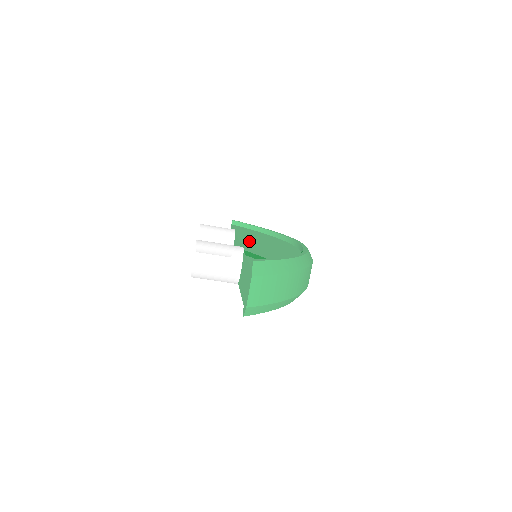
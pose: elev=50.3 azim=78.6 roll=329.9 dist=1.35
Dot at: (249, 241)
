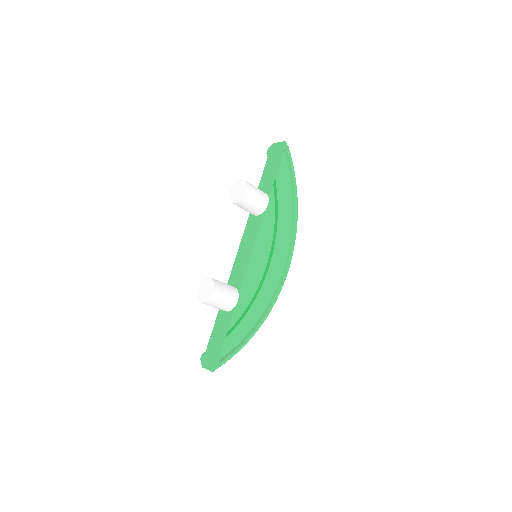
Dot at: (257, 257)
